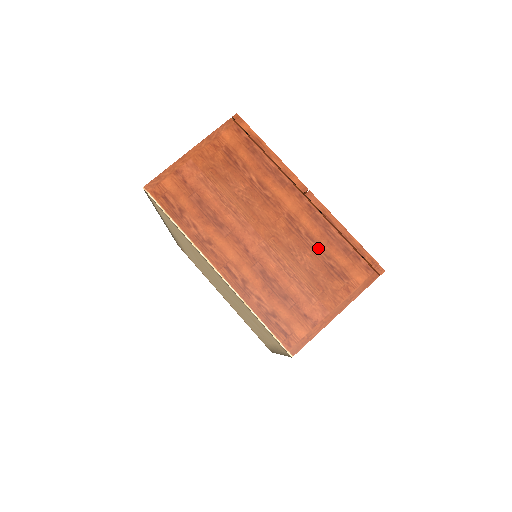
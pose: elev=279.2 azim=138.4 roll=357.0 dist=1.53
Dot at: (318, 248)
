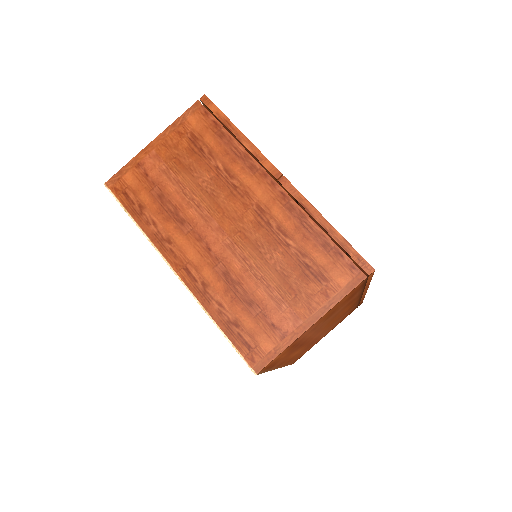
Dot at: (291, 244)
